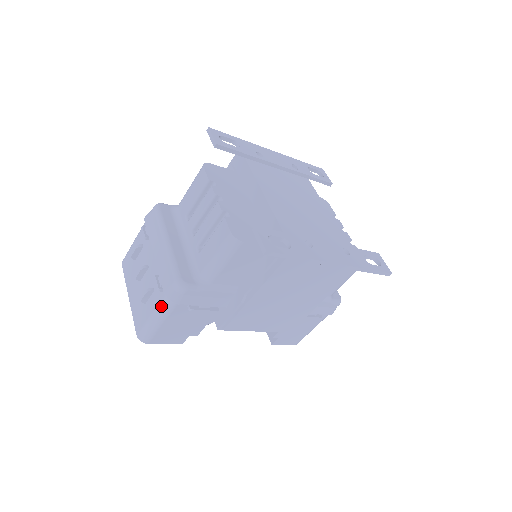
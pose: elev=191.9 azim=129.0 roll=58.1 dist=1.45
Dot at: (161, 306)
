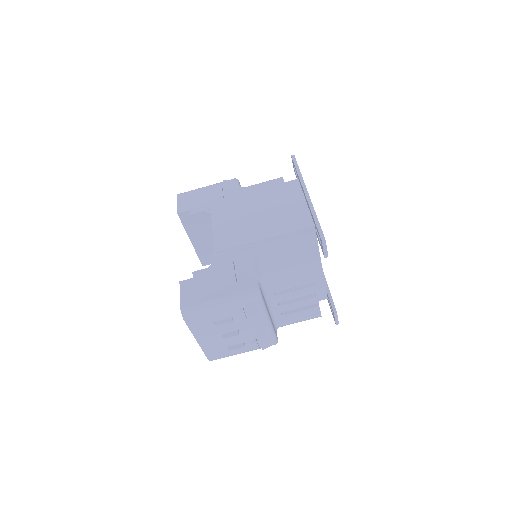
Dot at: occluded
